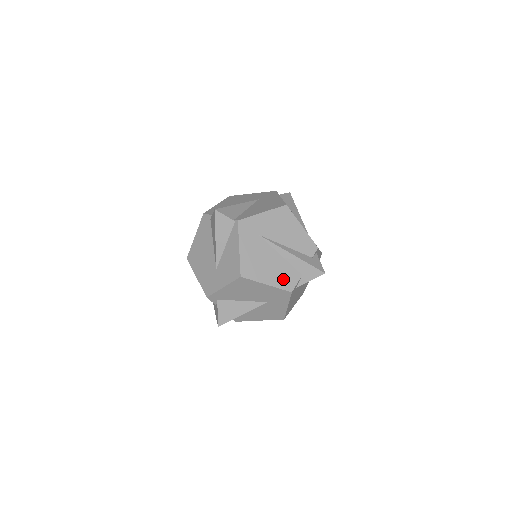
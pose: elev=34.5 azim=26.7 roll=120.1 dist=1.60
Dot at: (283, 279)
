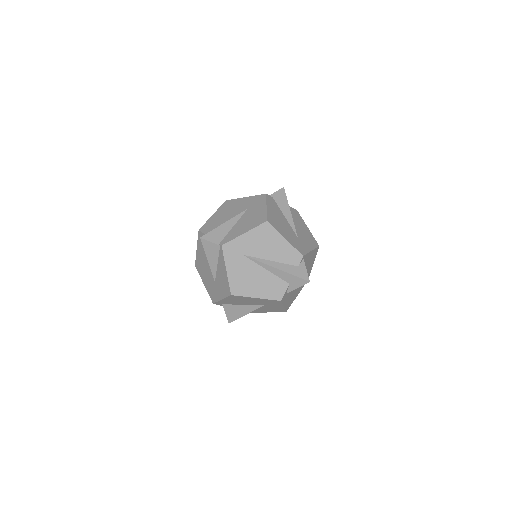
Dot at: (271, 291)
